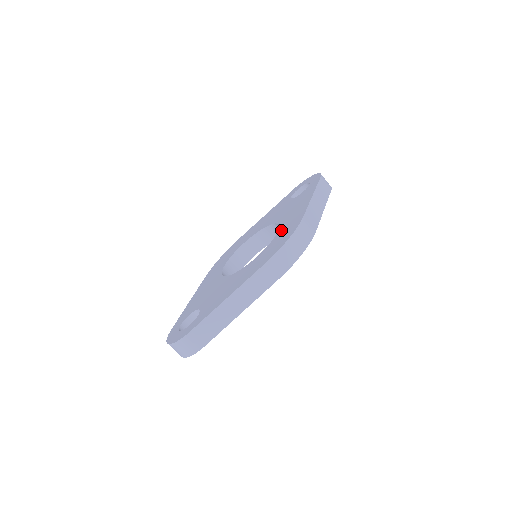
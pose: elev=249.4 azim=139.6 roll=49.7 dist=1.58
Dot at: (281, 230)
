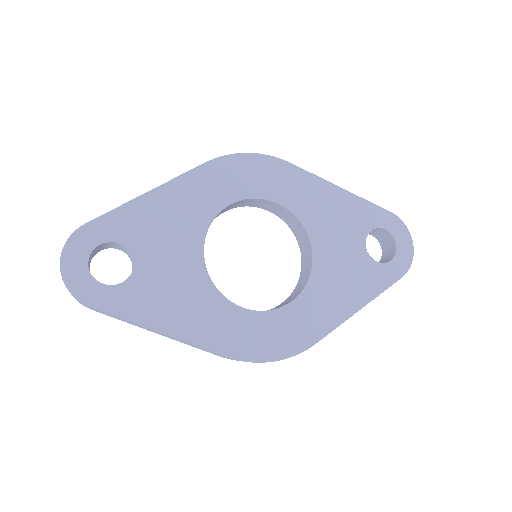
Dot at: (293, 311)
